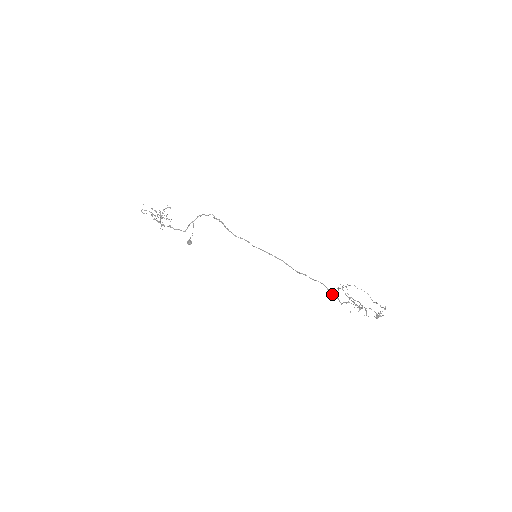
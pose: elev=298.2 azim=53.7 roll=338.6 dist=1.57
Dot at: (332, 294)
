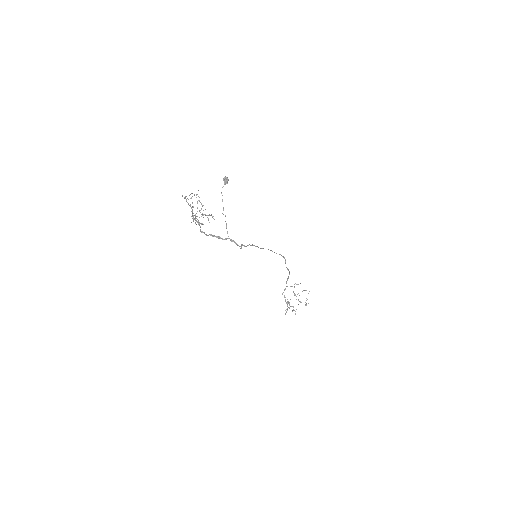
Dot at: occluded
